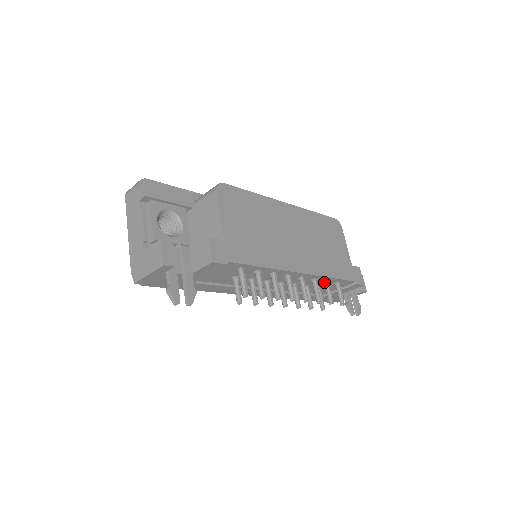
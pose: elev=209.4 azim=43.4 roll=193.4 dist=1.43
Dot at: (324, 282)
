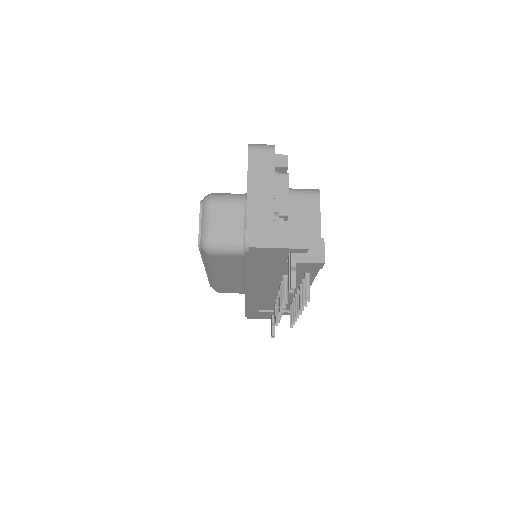
Dot at: occluded
